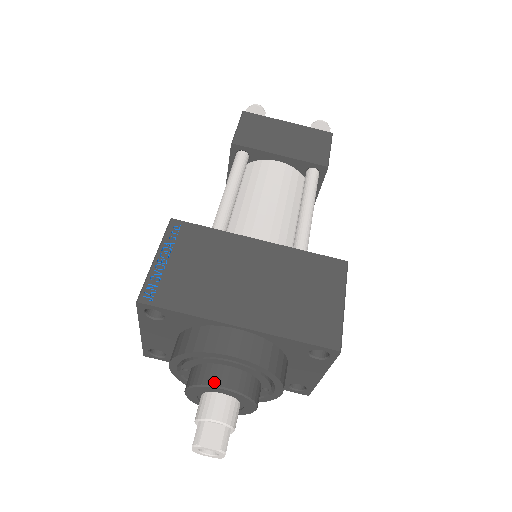
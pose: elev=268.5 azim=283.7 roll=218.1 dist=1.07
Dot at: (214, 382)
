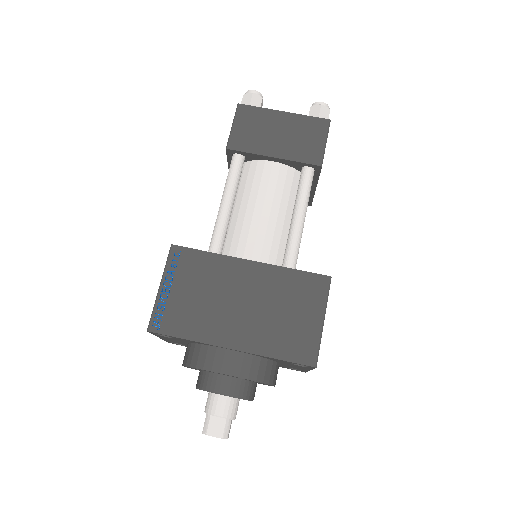
Dot at: (214, 389)
